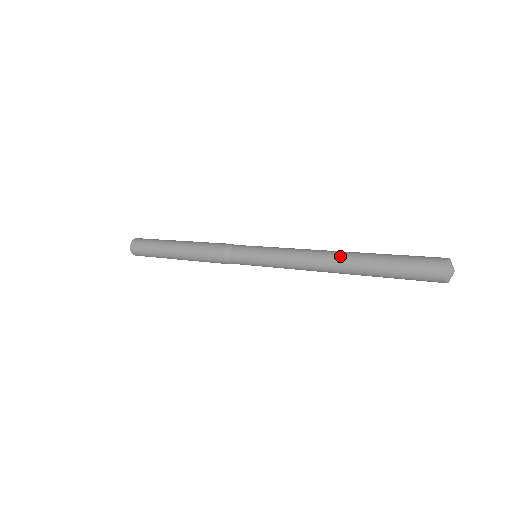
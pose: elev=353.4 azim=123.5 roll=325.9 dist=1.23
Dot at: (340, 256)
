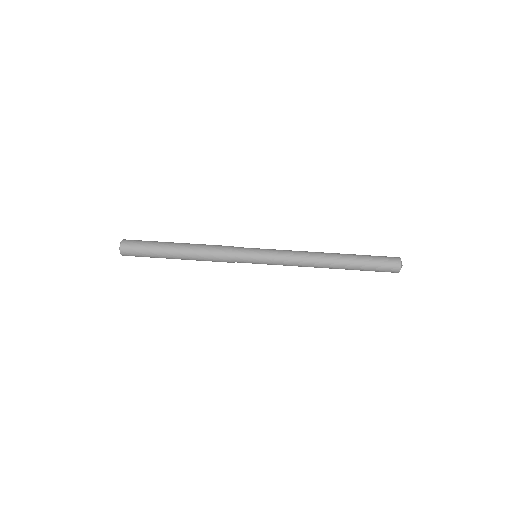
Dot at: (330, 258)
